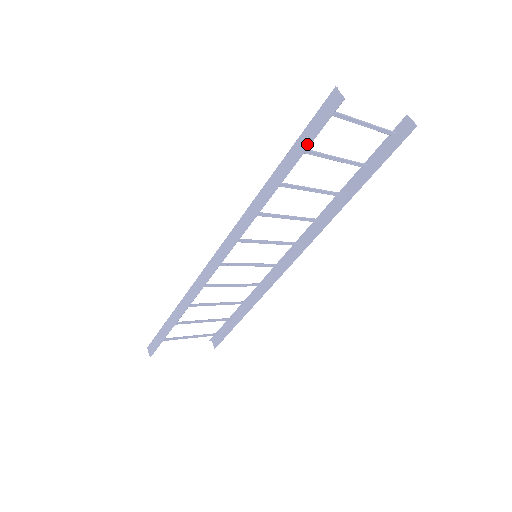
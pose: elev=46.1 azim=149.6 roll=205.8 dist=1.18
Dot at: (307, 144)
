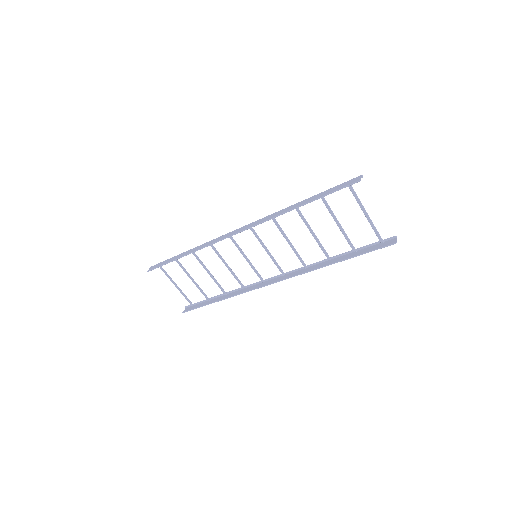
Dot at: (327, 193)
